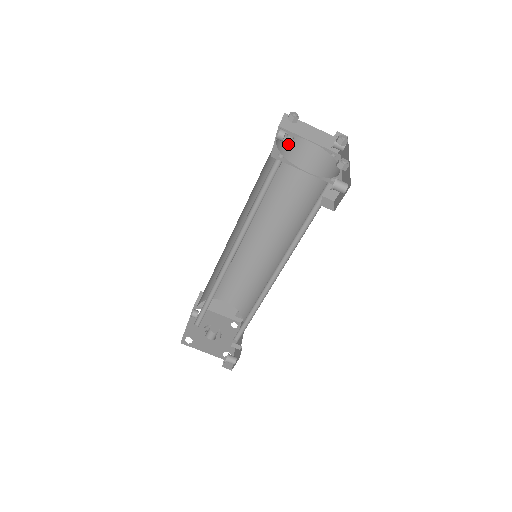
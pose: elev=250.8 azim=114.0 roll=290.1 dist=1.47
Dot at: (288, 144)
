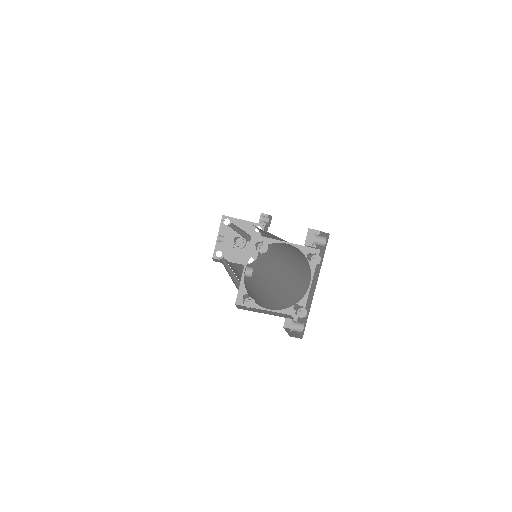
Dot at: (248, 306)
